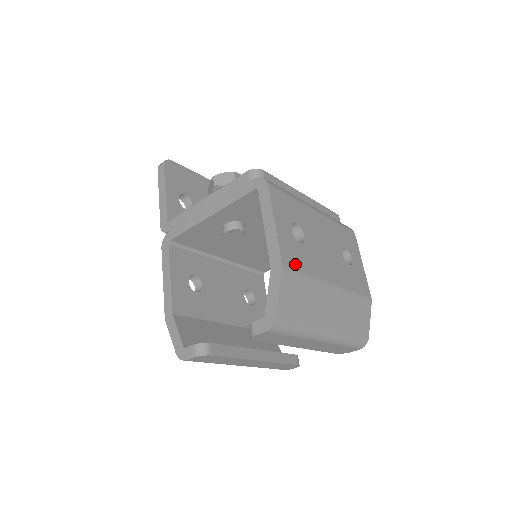
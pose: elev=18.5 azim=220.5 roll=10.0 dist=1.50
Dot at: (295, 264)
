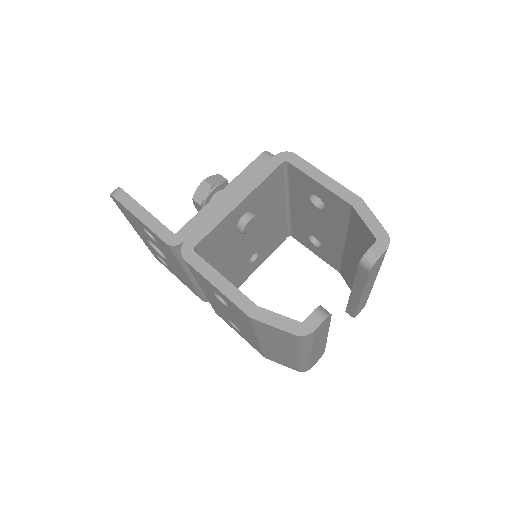
Dot at: occluded
